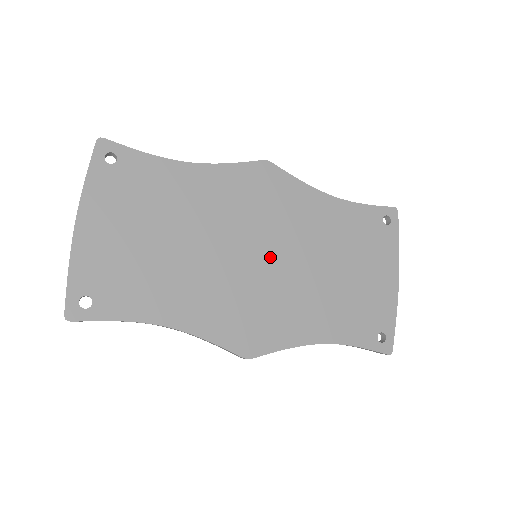
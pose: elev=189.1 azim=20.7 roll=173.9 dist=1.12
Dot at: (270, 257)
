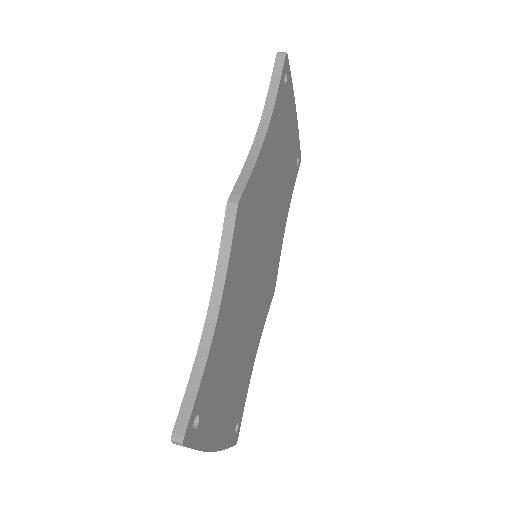
Dot at: (264, 244)
